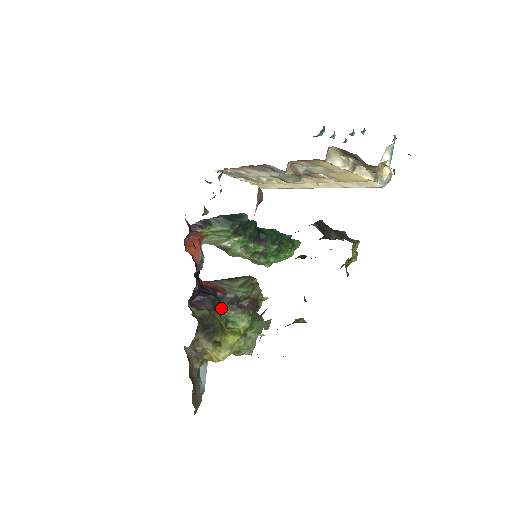
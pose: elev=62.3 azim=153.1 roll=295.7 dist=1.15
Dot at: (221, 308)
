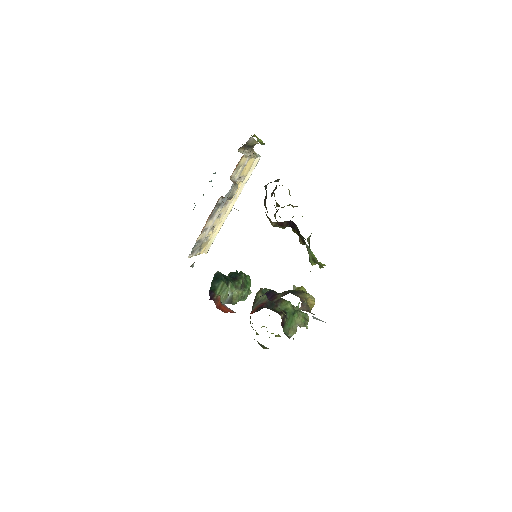
Dot at: occluded
